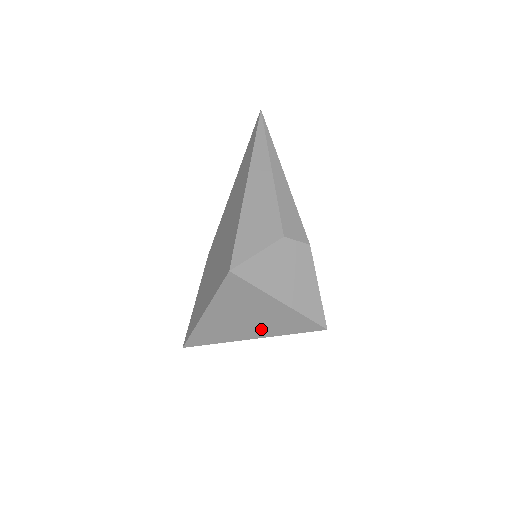
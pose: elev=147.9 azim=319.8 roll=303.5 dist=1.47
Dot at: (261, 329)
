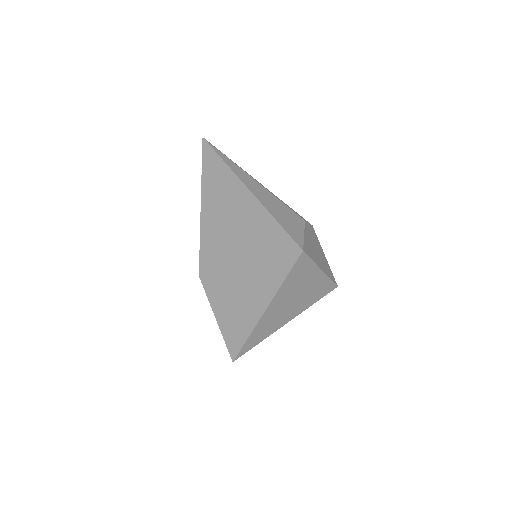
Dot at: (300, 306)
